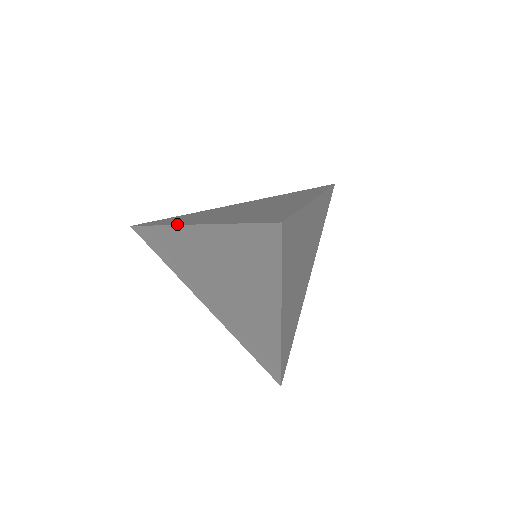
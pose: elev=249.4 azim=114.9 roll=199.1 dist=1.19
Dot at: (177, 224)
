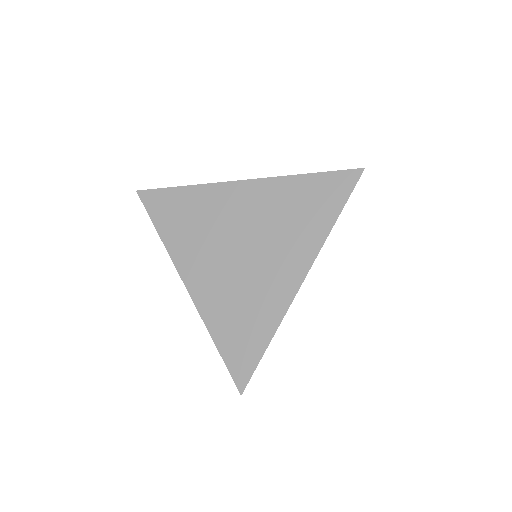
Dot at: (176, 266)
